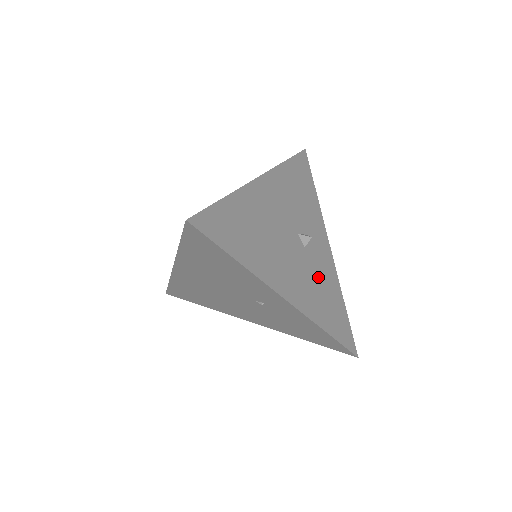
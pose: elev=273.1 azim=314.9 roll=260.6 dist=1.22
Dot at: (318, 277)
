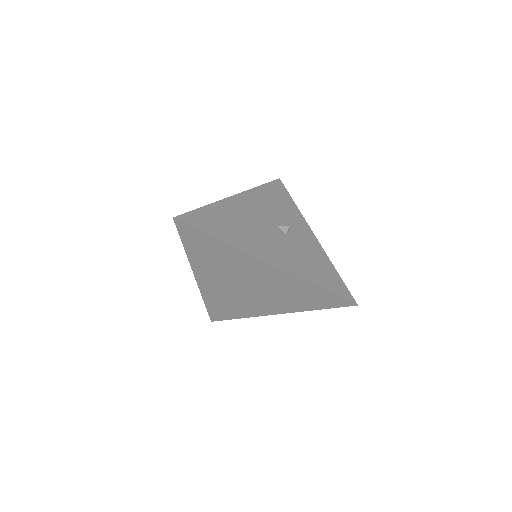
Dot at: (303, 252)
